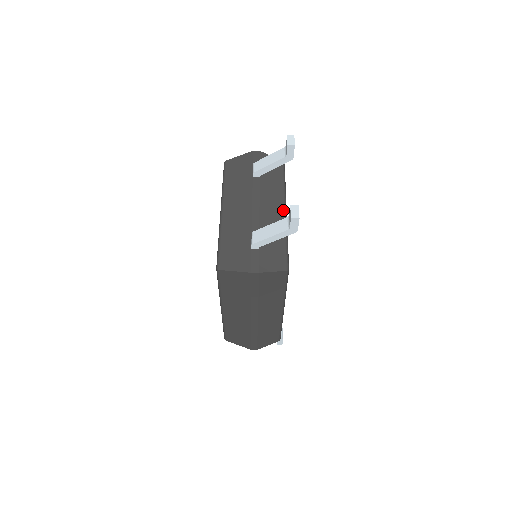
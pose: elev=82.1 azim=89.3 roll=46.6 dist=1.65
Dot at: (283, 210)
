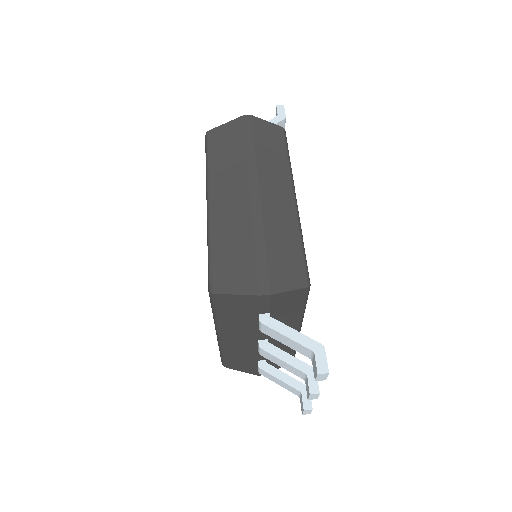
Dot at: occluded
